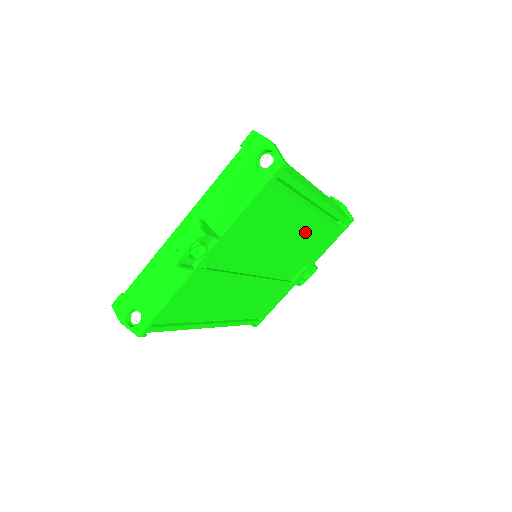
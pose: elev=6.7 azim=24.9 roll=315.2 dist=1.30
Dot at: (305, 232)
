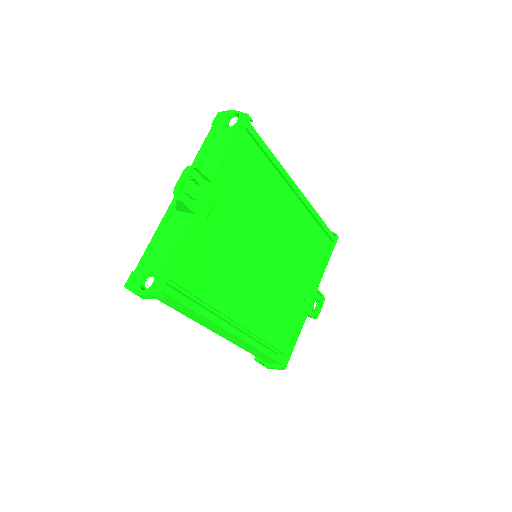
Dot at: (293, 225)
